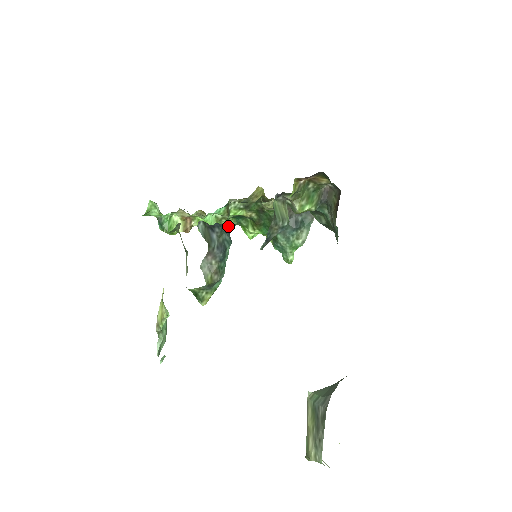
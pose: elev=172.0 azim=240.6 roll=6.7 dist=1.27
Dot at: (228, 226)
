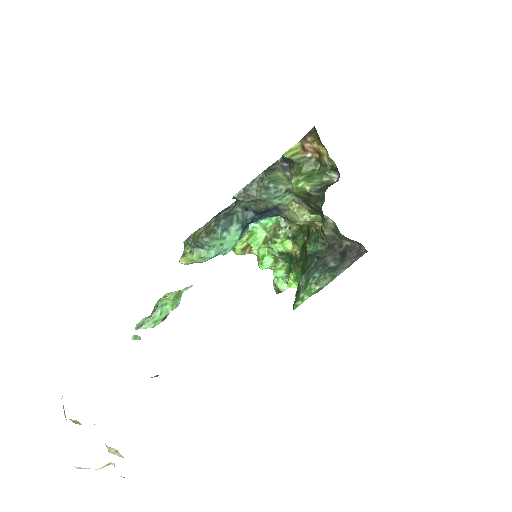
Dot at: occluded
